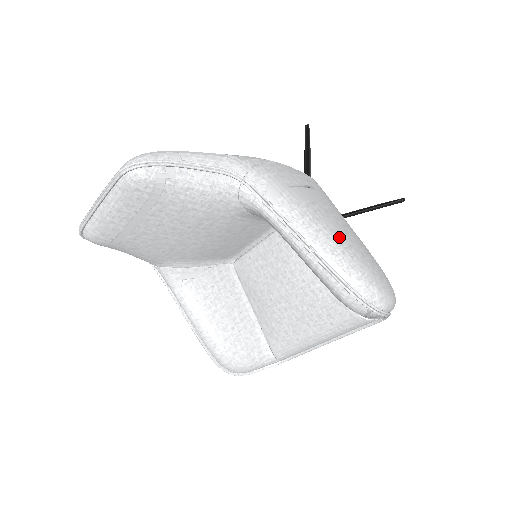
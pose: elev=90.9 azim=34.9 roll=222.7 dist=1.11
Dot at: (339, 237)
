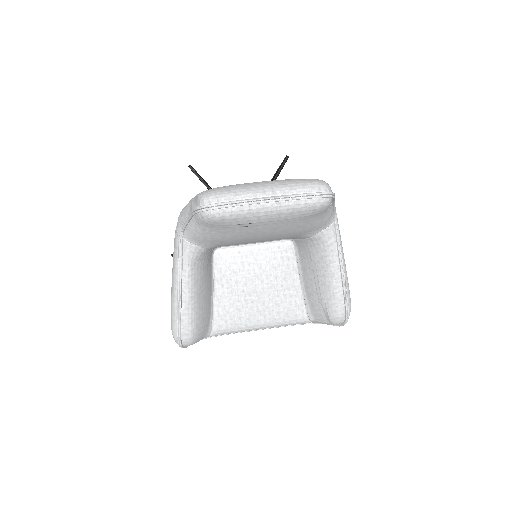
Dot at: occluded
